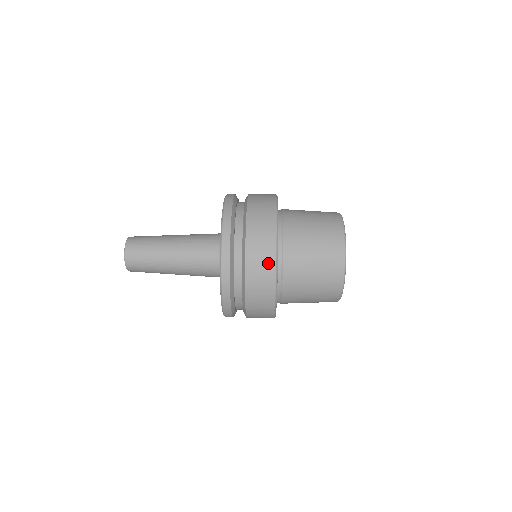
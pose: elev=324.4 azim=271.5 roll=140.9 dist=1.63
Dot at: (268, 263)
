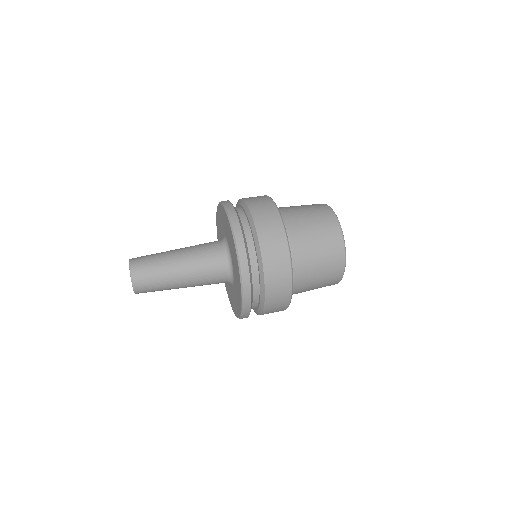
Dot at: (285, 276)
